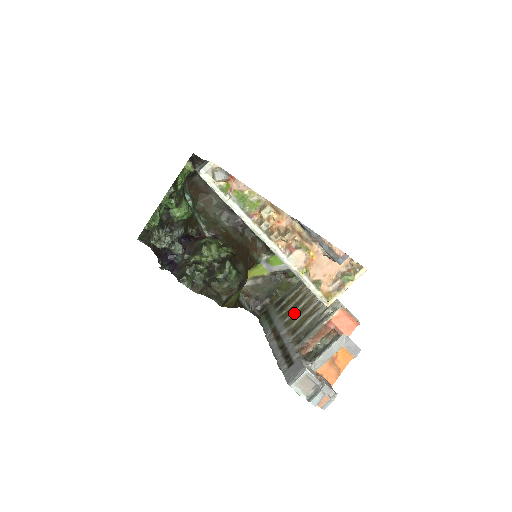
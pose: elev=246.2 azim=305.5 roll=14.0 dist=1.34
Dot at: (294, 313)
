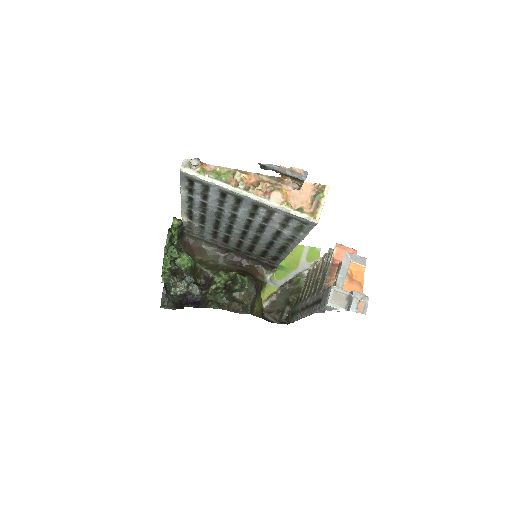
Dot at: (309, 288)
